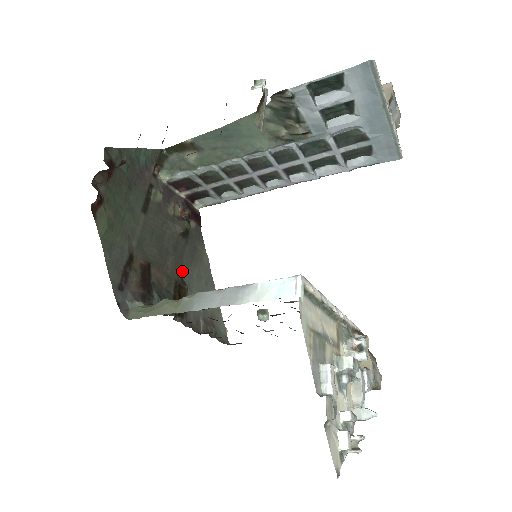
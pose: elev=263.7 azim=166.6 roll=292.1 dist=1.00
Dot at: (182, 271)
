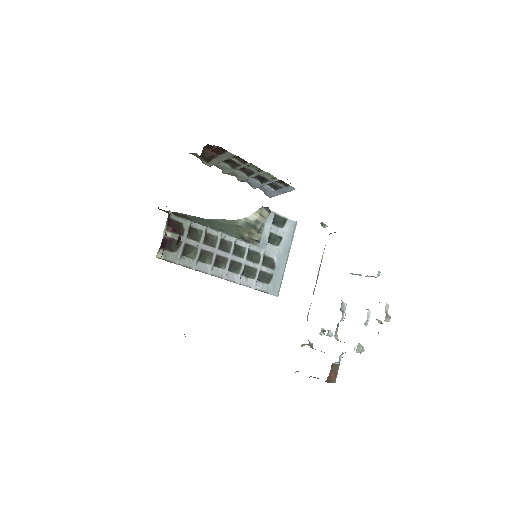
Dot at: occluded
